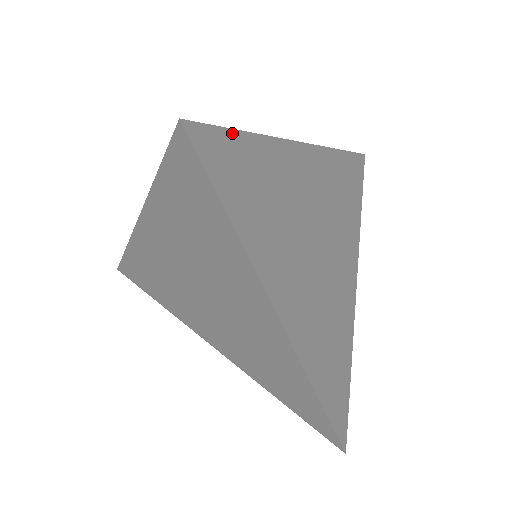
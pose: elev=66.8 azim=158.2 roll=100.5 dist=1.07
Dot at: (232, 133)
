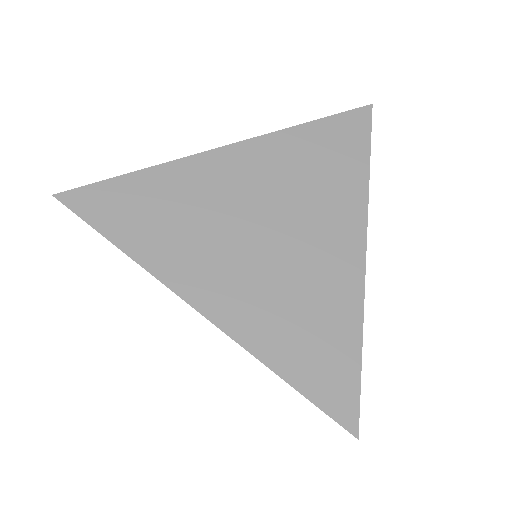
Dot at: (359, 373)
